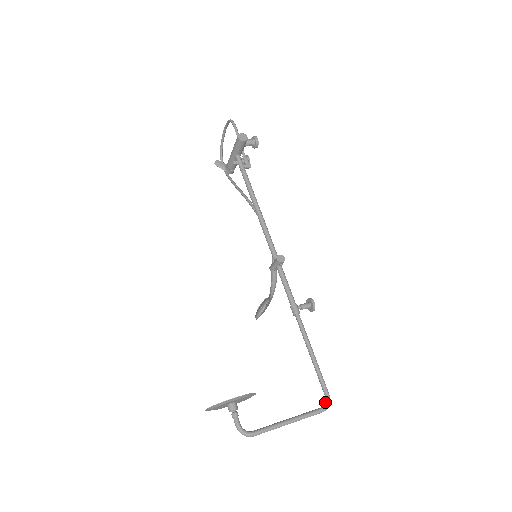
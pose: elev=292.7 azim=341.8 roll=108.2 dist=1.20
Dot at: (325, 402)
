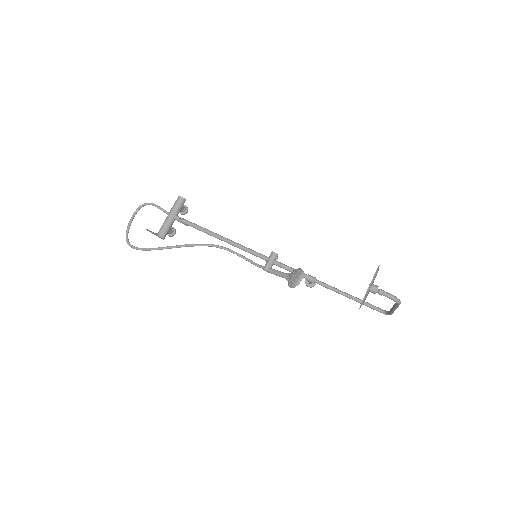
Dot at: (385, 311)
